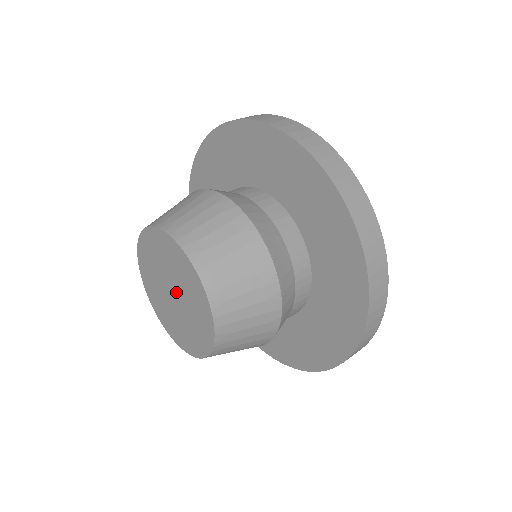
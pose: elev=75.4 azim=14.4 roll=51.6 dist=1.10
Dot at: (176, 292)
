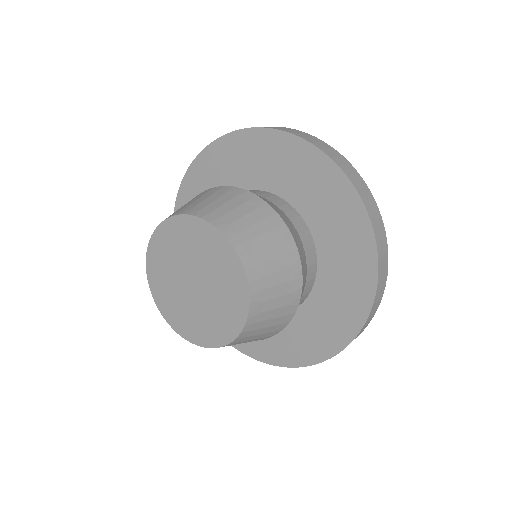
Dot at: (199, 278)
